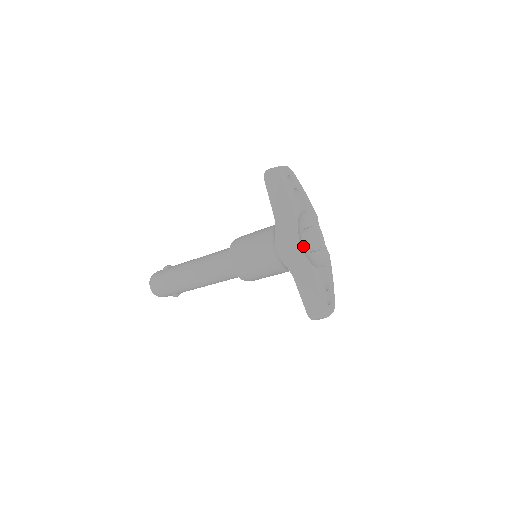
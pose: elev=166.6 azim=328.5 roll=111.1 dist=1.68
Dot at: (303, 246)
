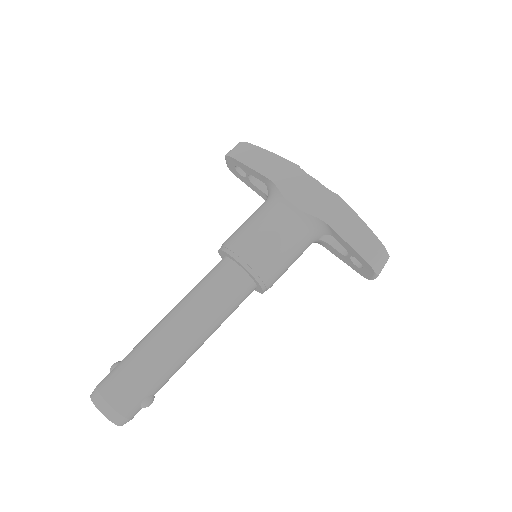
Dot at: occluded
